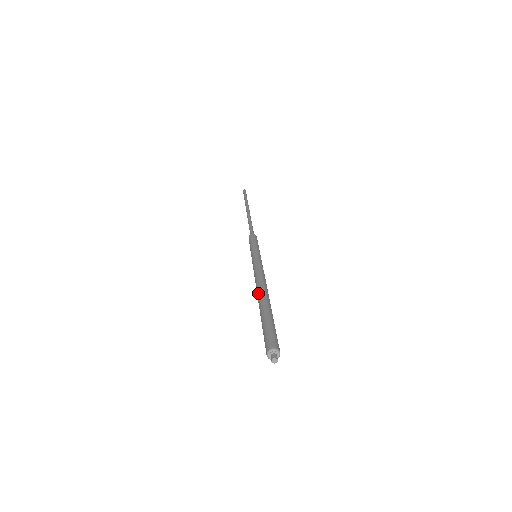
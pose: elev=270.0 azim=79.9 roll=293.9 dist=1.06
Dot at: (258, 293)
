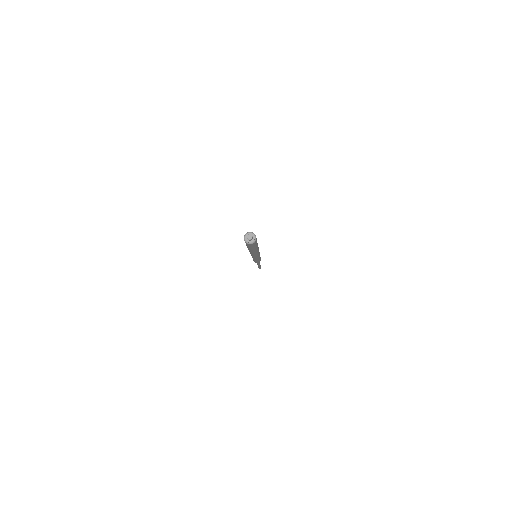
Dot at: occluded
